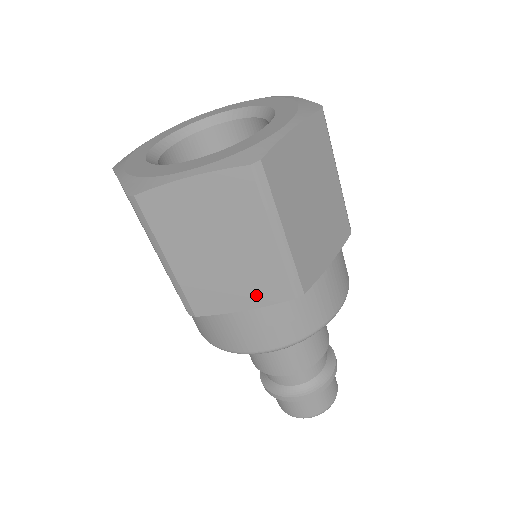
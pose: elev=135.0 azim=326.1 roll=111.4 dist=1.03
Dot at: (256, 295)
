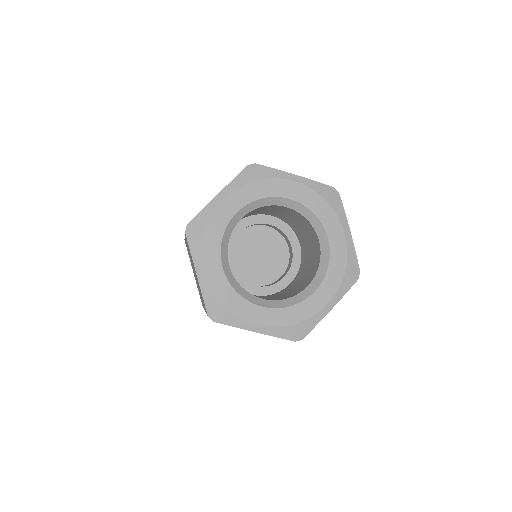
Dot at: occluded
